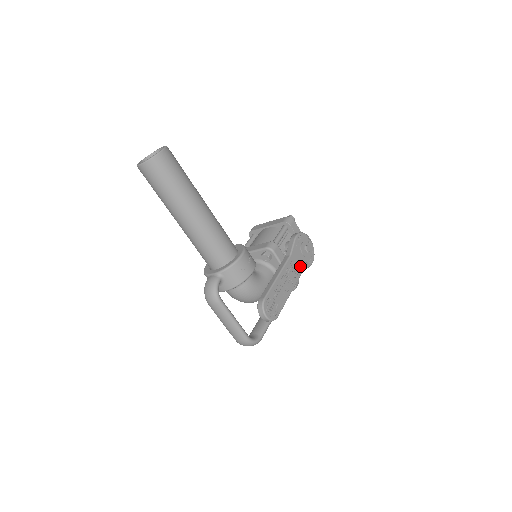
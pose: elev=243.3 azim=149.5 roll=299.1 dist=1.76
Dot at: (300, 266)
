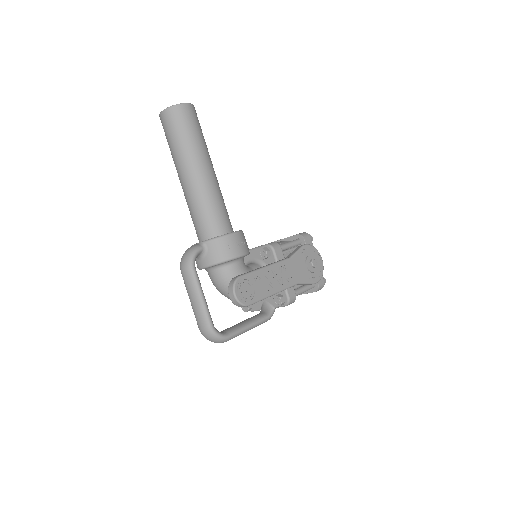
Dot at: (299, 275)
